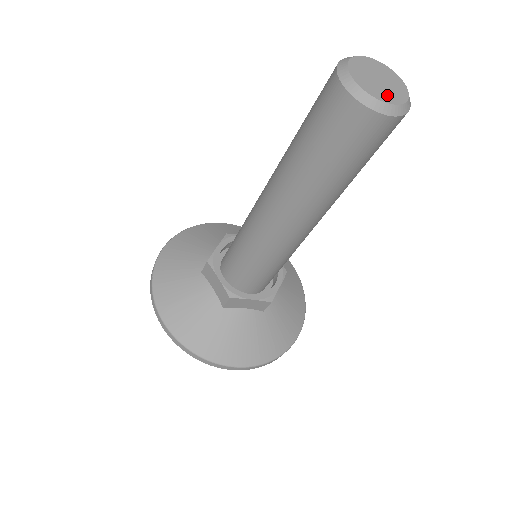
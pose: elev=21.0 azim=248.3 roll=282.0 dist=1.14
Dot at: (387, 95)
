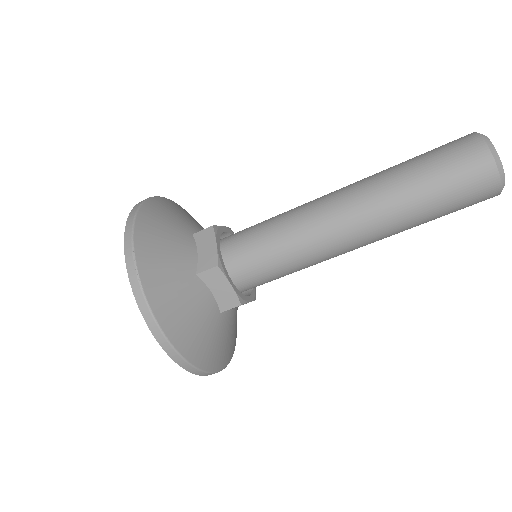
Dot at: occluded
